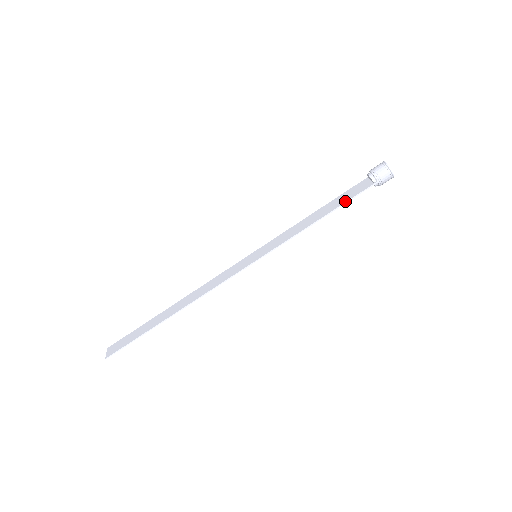
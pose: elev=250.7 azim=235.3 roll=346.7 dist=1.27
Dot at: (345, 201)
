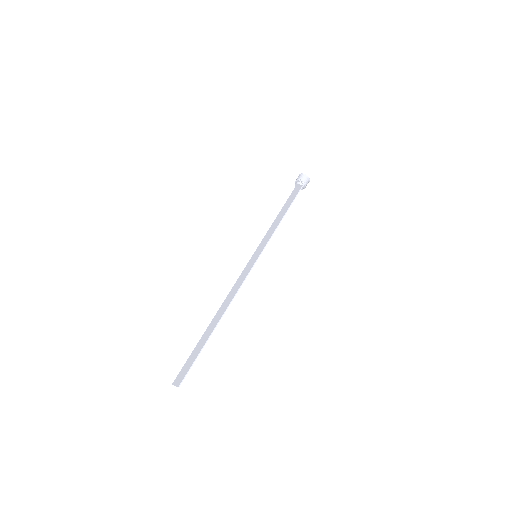
Dot at: (292, 201)
